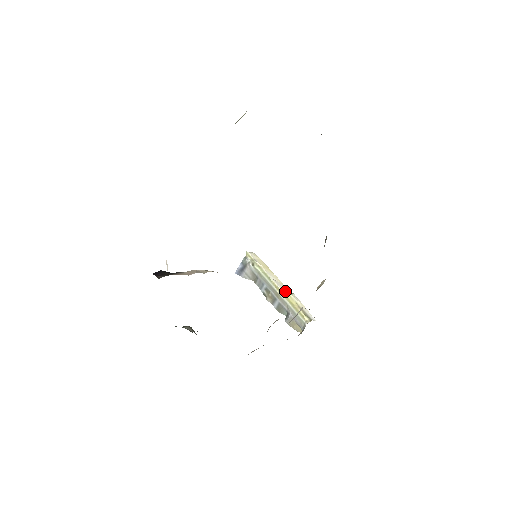
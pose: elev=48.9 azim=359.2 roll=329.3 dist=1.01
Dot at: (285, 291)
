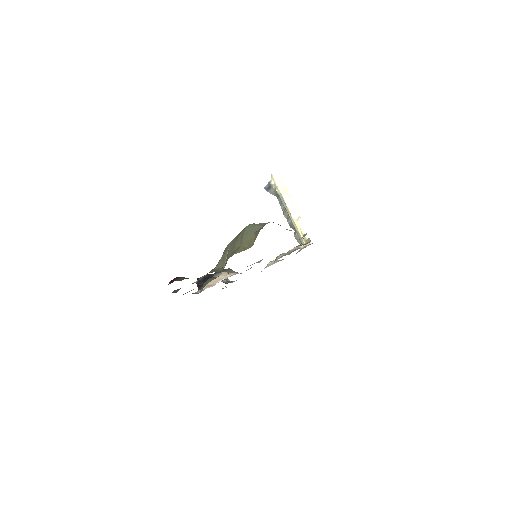
Dot at: (295, 216)
